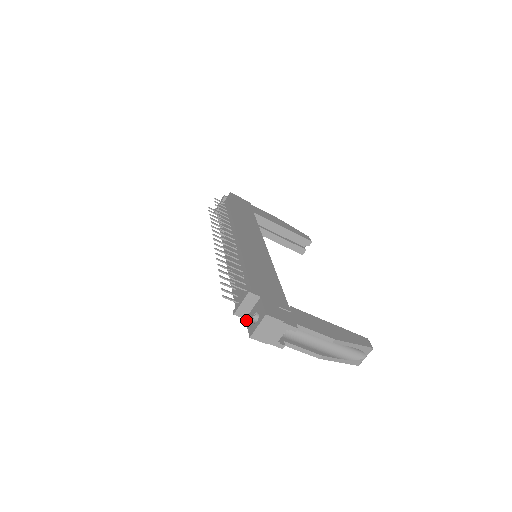
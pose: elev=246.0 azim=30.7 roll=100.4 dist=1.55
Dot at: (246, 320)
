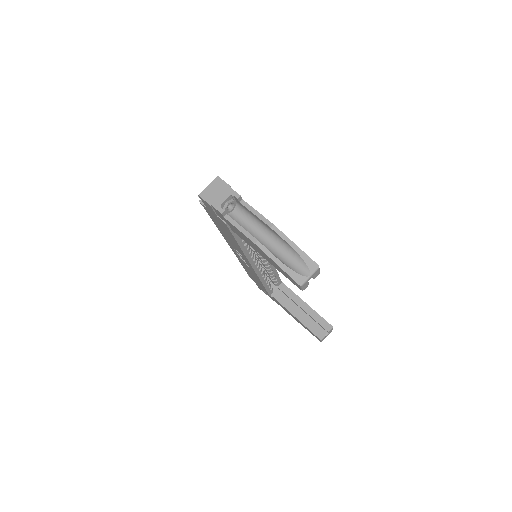
Dot at: occluded
